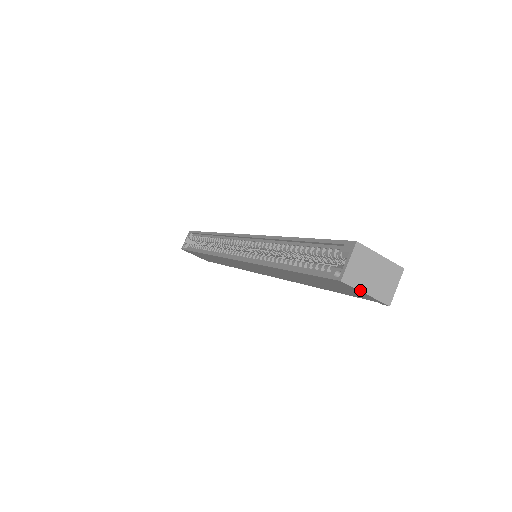
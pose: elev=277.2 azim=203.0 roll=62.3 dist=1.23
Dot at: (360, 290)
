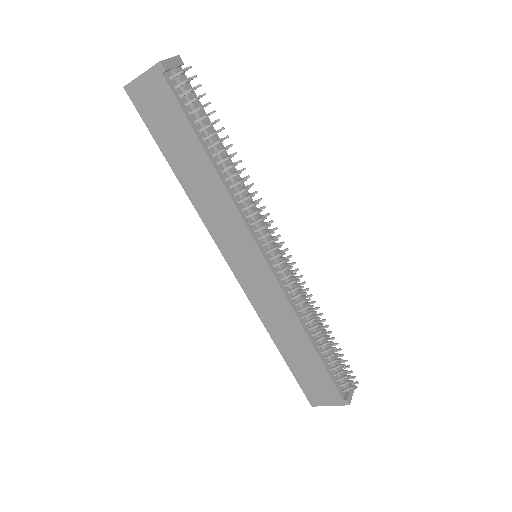
Dot at: (137, 78)
